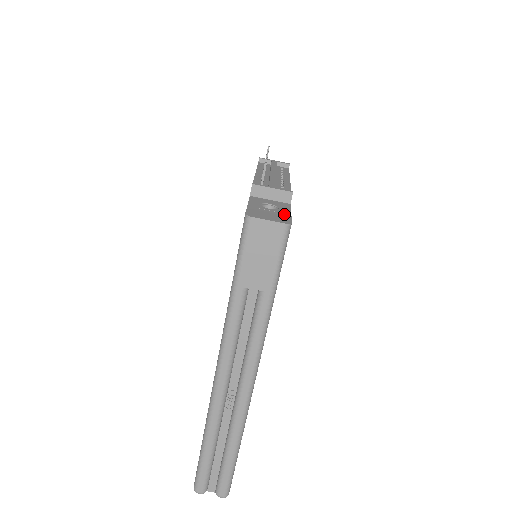
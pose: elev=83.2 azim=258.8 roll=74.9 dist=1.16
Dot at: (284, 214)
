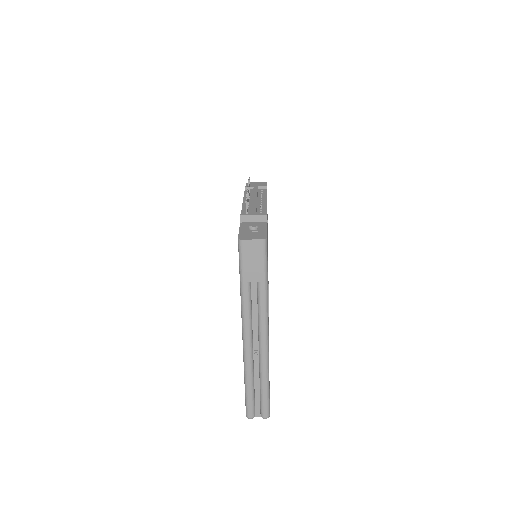
Dot at: (262, 232)
